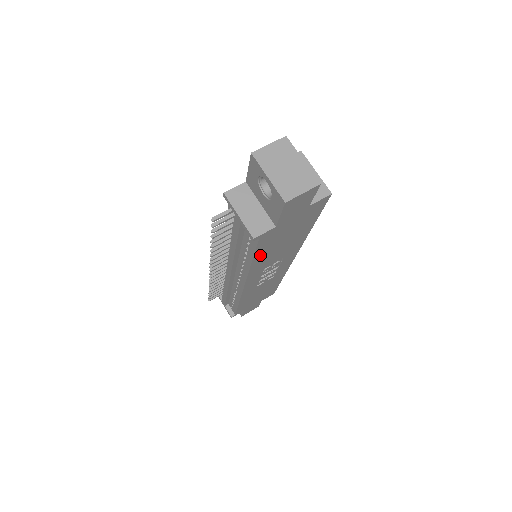
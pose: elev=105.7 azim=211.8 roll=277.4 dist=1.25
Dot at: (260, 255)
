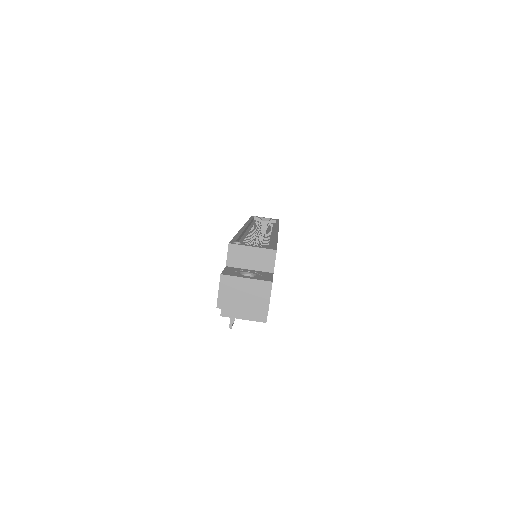
Dot at: occluded
